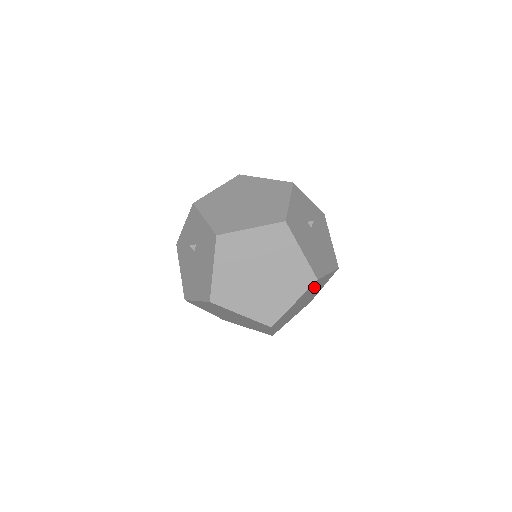
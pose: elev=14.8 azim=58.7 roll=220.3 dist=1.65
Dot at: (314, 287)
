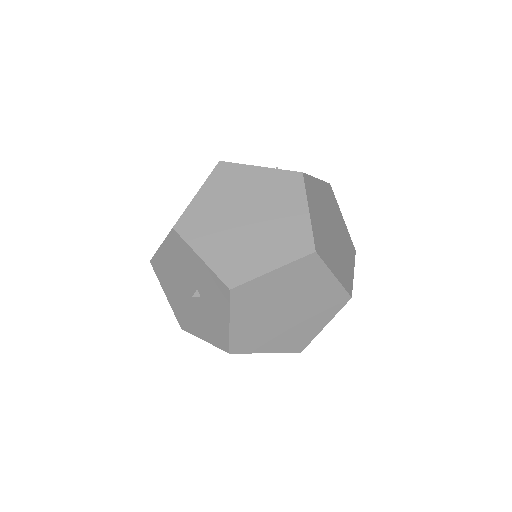
Dot at: occluded
